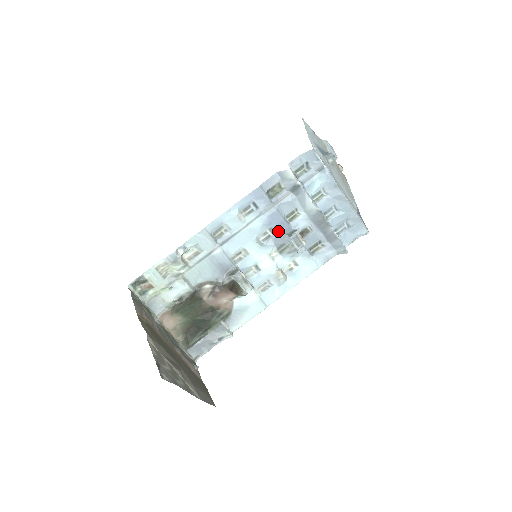
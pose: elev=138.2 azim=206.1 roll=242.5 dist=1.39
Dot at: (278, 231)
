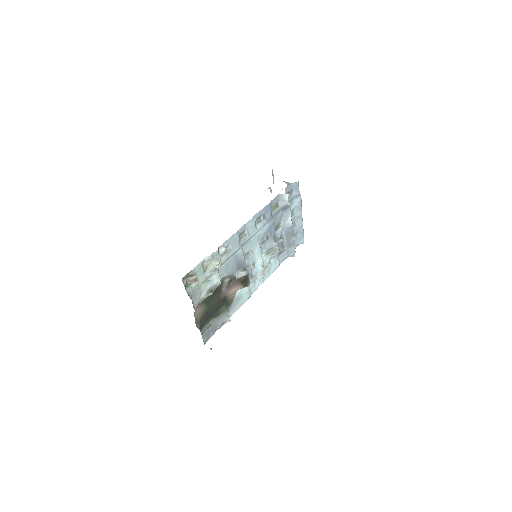
Dot at: (270, 238)
